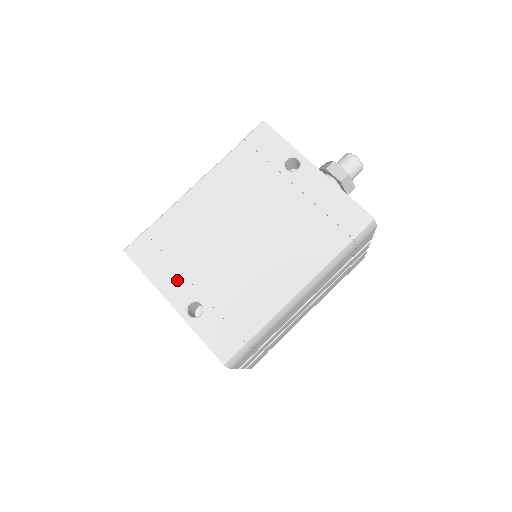
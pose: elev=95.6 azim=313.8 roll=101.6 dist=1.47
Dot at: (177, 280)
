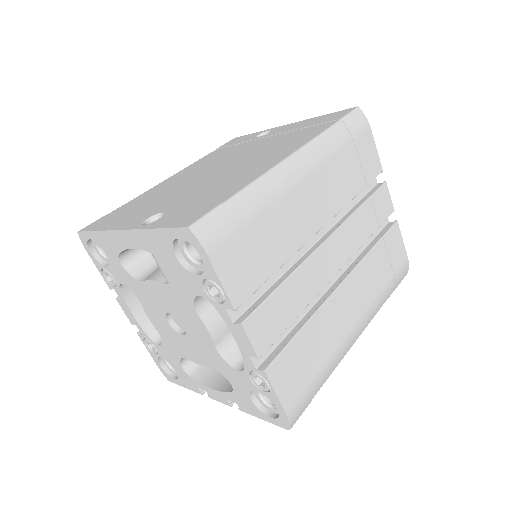
Dot at: (135, 216)
